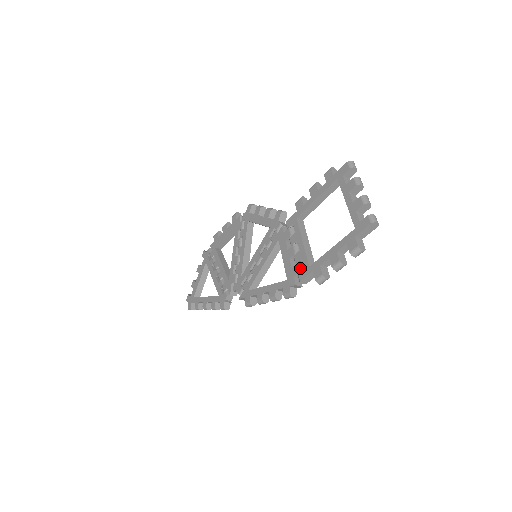
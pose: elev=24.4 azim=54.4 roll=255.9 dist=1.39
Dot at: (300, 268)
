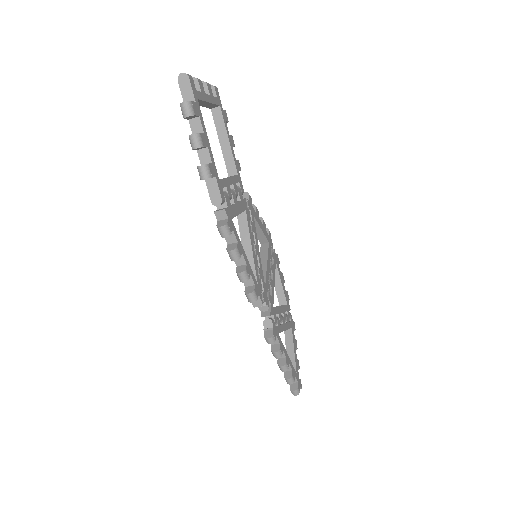
Dot at: occluded
